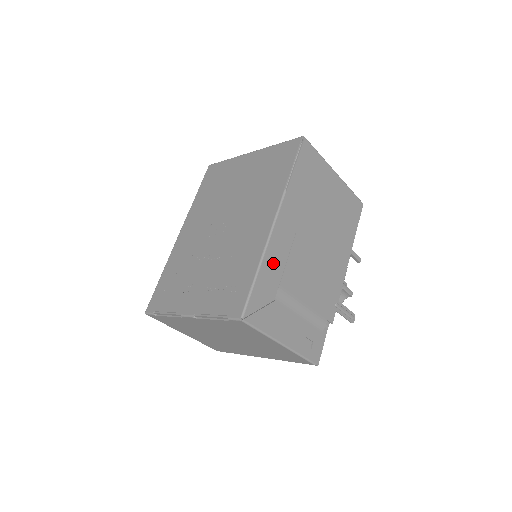
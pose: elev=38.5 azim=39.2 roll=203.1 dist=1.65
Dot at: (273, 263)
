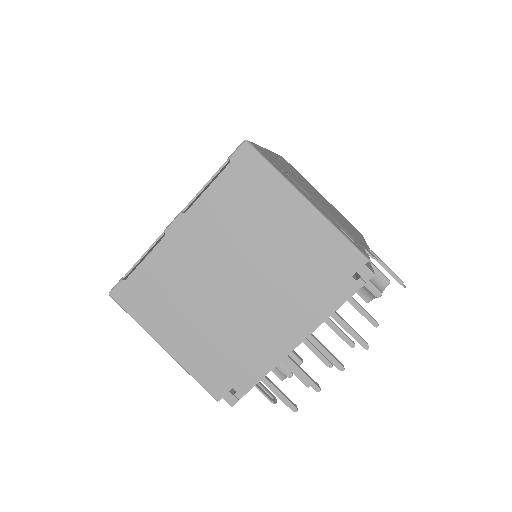
Dot at: (274, 159)
